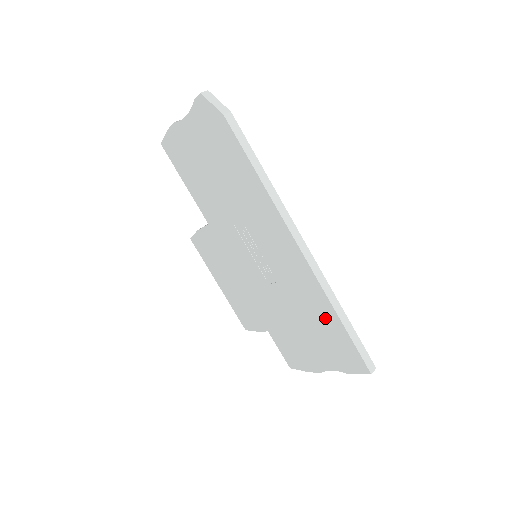
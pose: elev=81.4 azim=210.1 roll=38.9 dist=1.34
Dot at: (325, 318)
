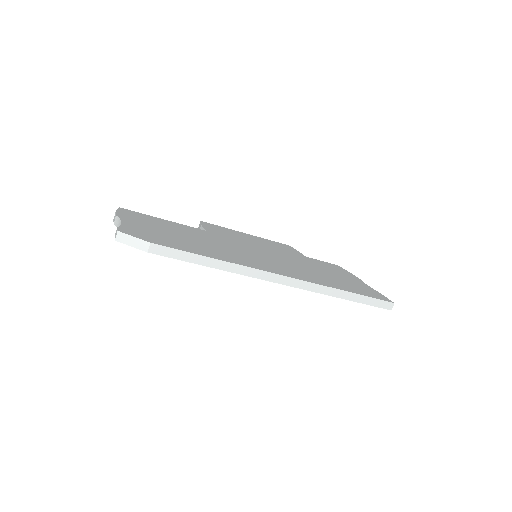
Dot at: occluded
